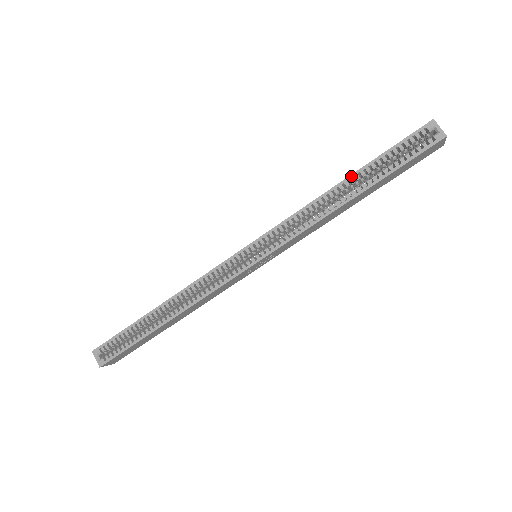
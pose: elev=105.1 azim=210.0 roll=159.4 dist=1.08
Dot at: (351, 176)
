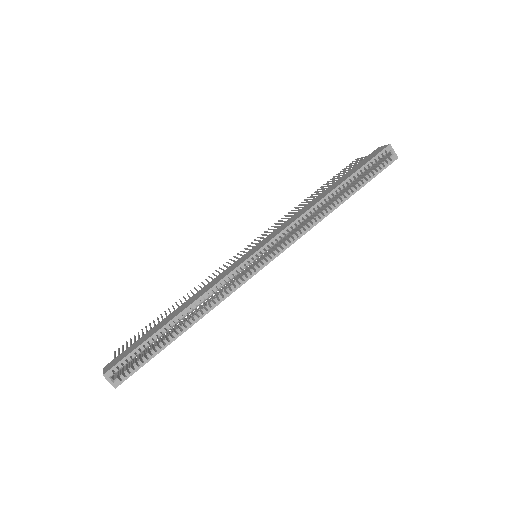
Dot at: (338, 187)
